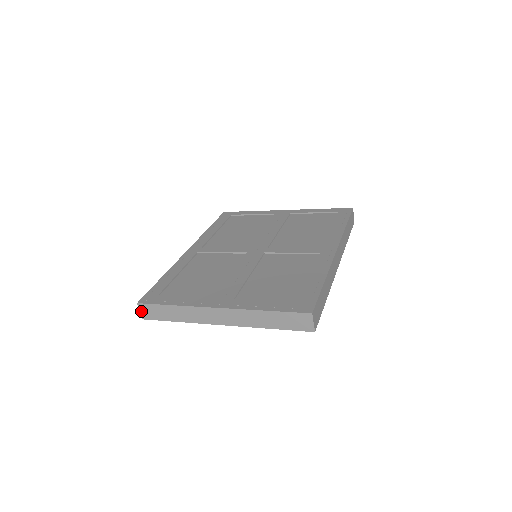
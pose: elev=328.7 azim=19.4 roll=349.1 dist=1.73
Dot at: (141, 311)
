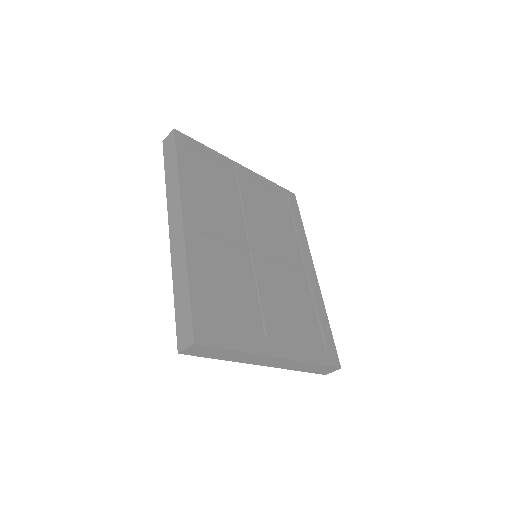
Dot at: (188, 349)
